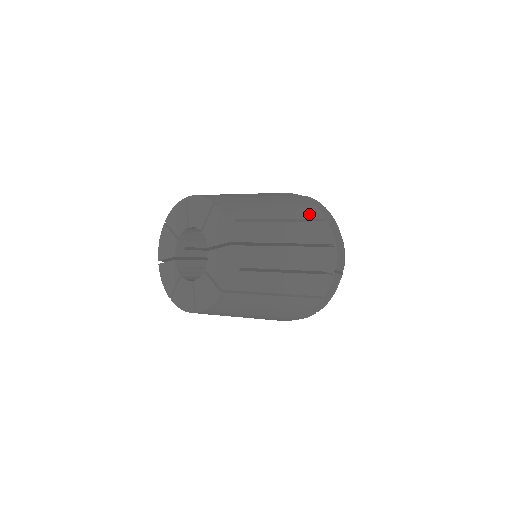
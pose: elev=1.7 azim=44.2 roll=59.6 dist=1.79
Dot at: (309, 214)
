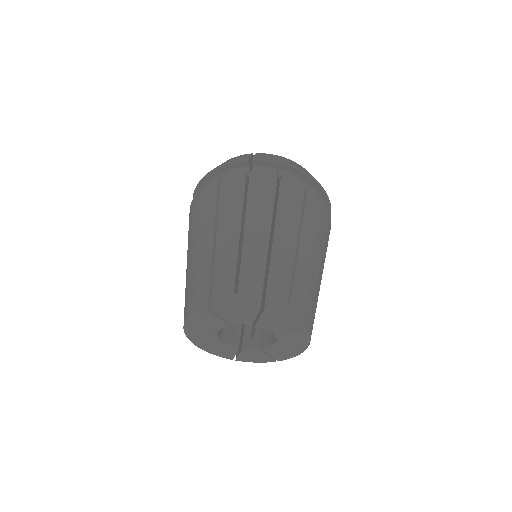
Dot at: (328, 233)
